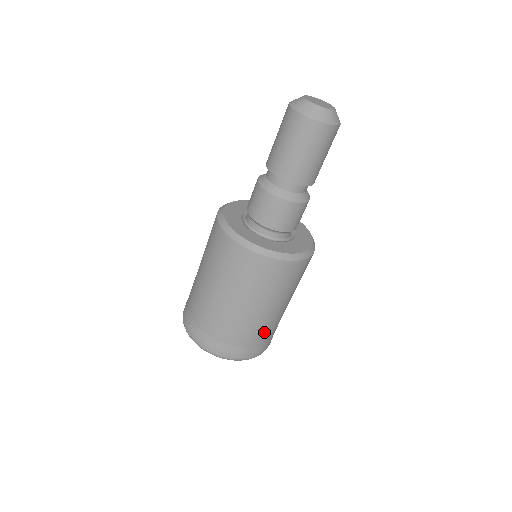
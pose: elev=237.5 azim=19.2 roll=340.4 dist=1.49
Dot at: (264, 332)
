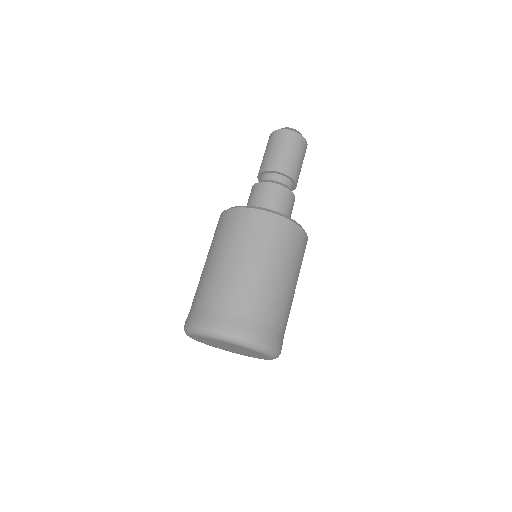
Dot at: (255, 301)
